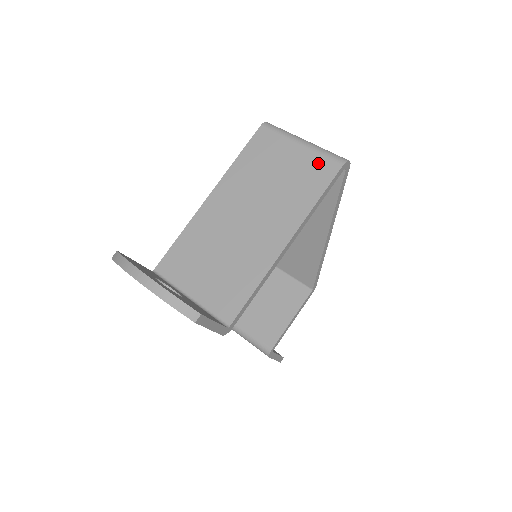
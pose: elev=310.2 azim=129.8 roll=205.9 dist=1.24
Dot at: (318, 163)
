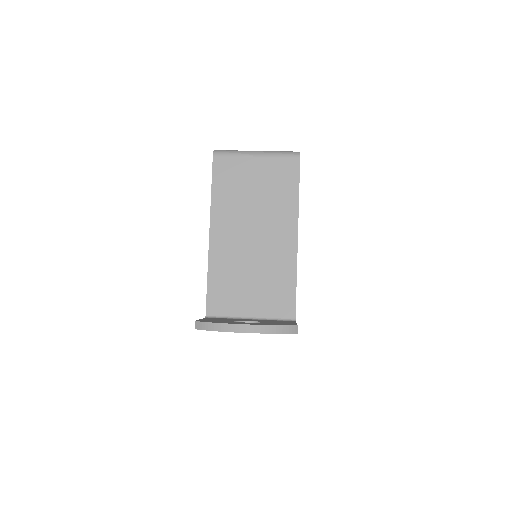
Dot at: (280, 165)
